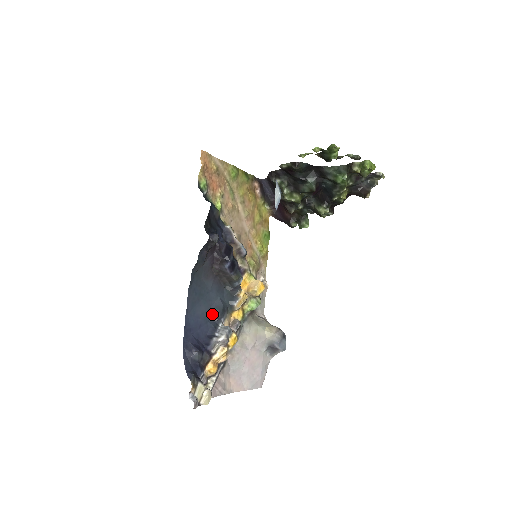
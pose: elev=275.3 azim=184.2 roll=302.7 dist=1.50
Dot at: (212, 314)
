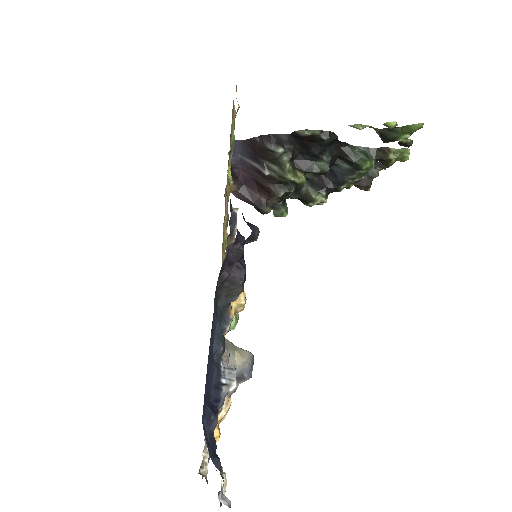
Dot at: (214, 349)
